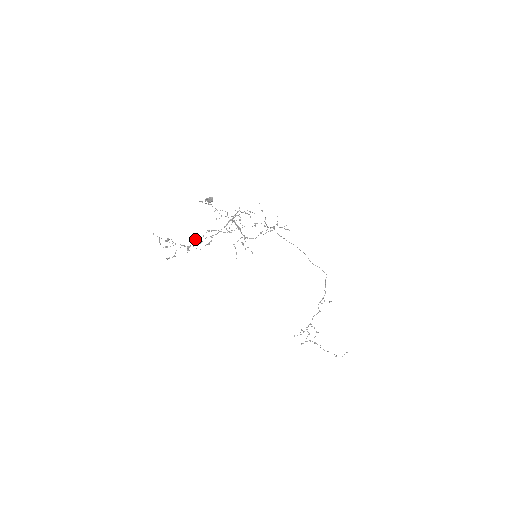
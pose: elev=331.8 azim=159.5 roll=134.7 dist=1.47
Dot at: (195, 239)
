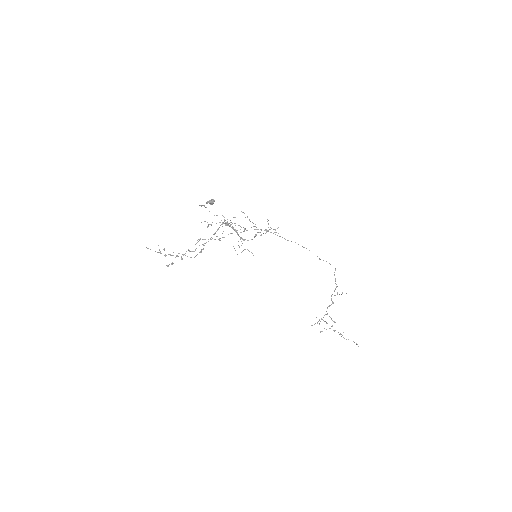
Dot at: occluded
